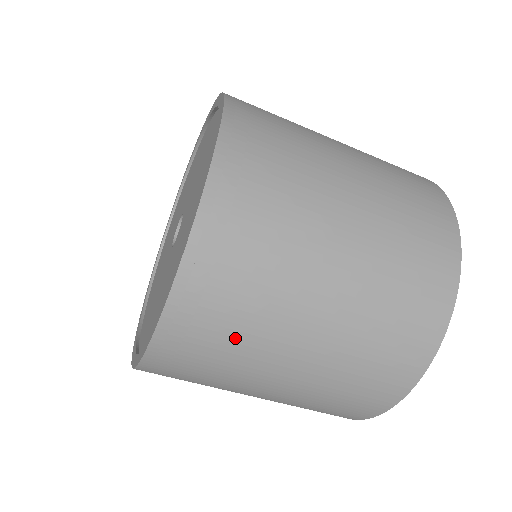
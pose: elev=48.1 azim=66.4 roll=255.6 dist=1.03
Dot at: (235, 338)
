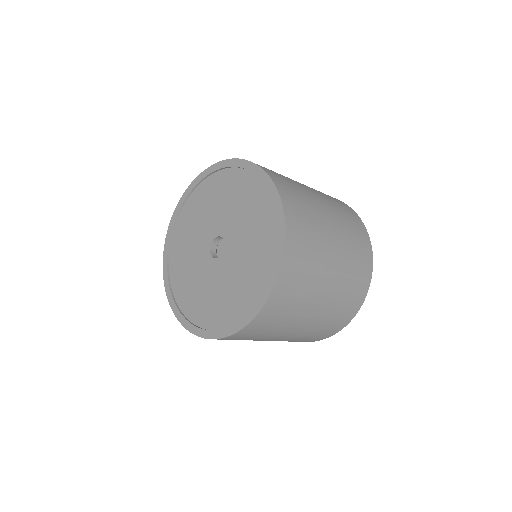
Dot at: (250, 339)
